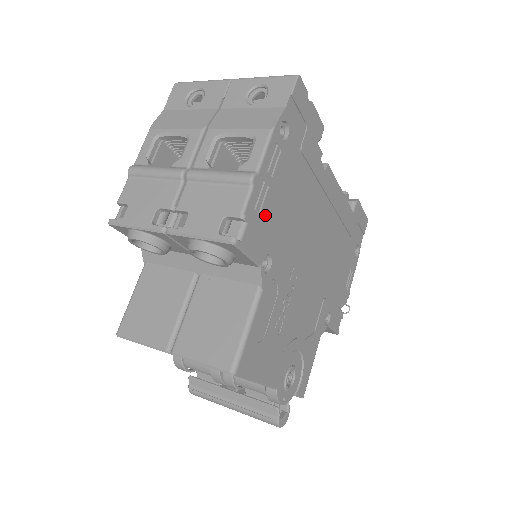
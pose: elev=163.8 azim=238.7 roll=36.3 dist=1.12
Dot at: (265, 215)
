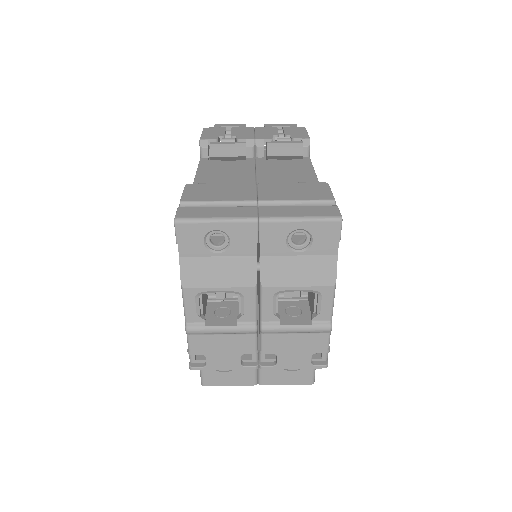
Dot at: occluded
